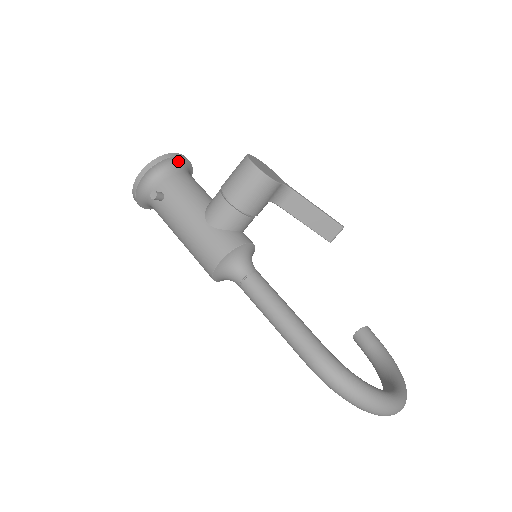
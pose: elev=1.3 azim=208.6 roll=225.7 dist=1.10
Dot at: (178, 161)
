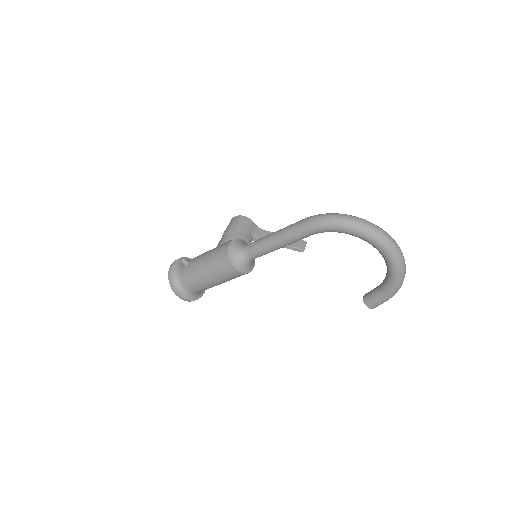
Dot at: occluded
